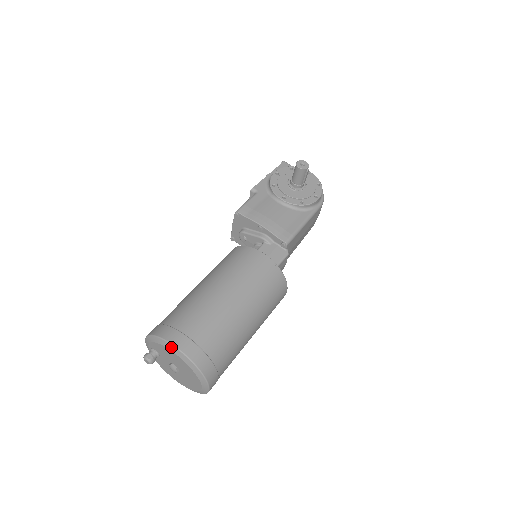
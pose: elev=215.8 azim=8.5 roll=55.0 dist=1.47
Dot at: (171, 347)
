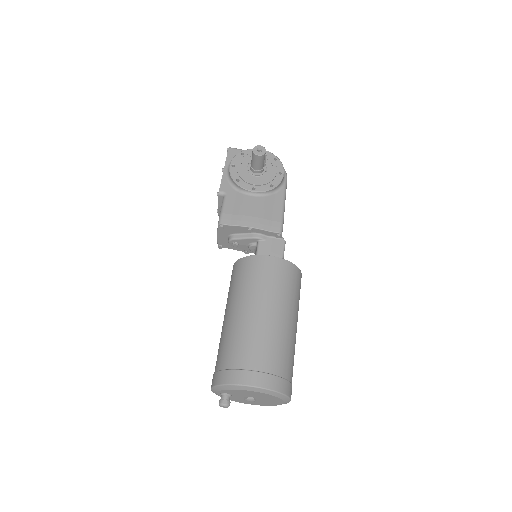
Dot at: (248, 388)
